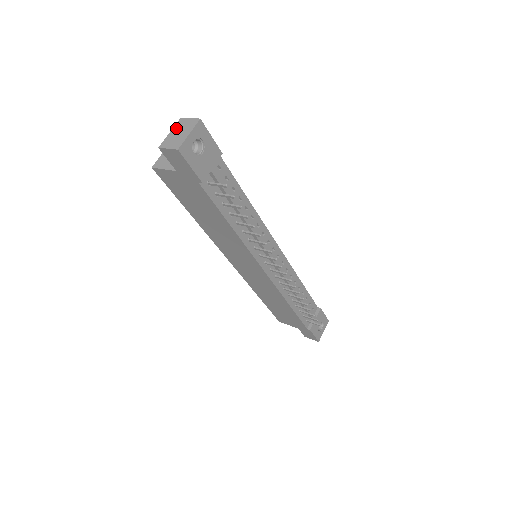
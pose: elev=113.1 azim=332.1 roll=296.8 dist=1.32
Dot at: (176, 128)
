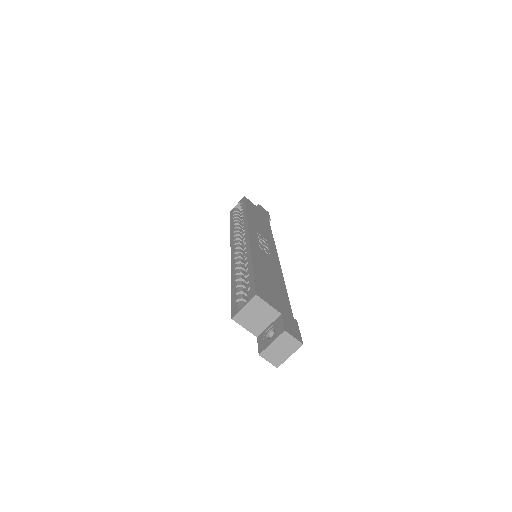
Dot at: (279, 342)
